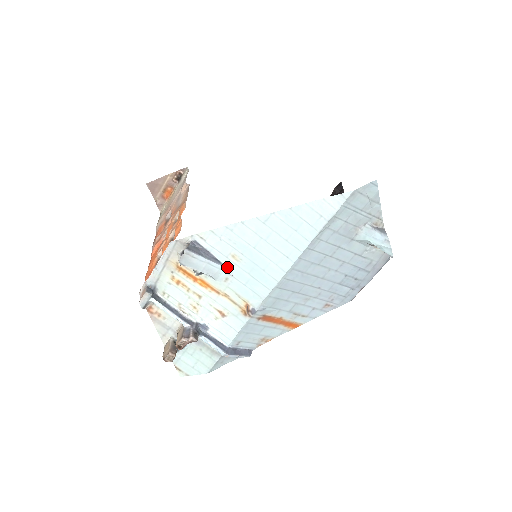
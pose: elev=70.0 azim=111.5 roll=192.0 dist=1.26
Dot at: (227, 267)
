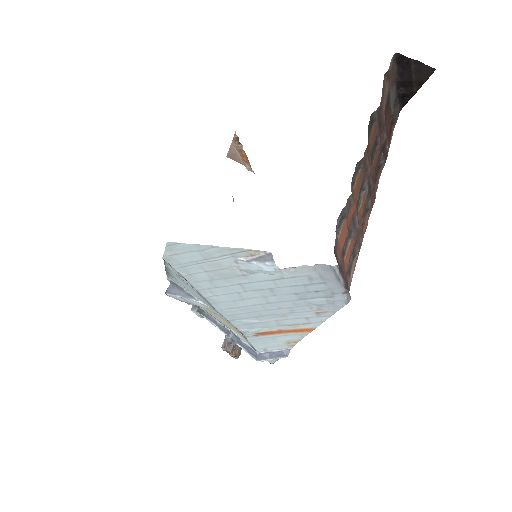
Dot at: (199, 300)
